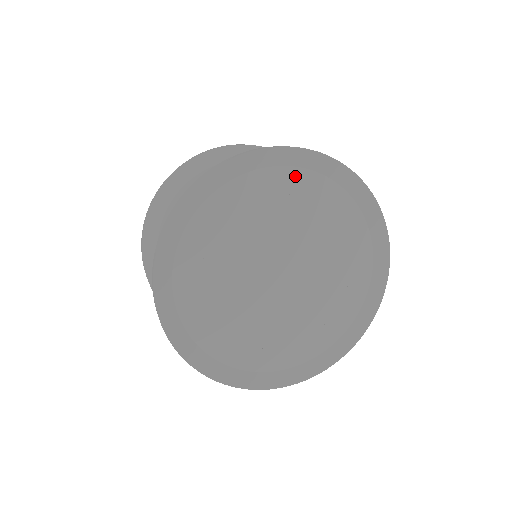
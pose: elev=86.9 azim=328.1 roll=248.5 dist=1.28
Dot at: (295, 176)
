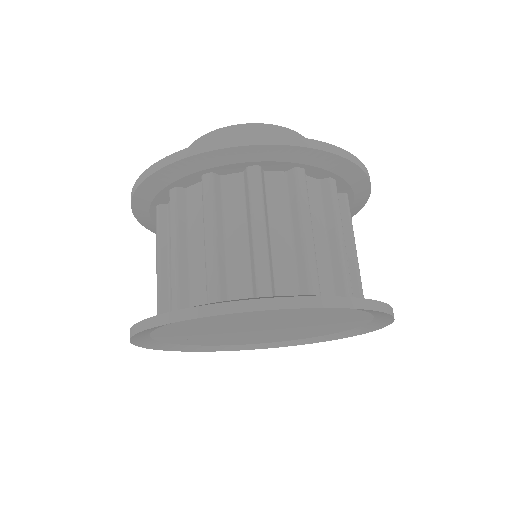
Dot at: (342, 310)
